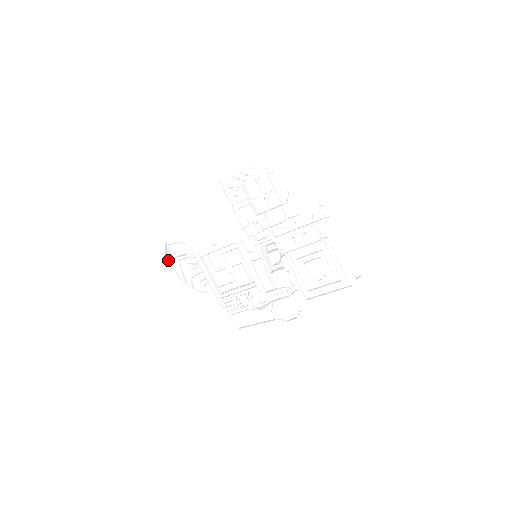
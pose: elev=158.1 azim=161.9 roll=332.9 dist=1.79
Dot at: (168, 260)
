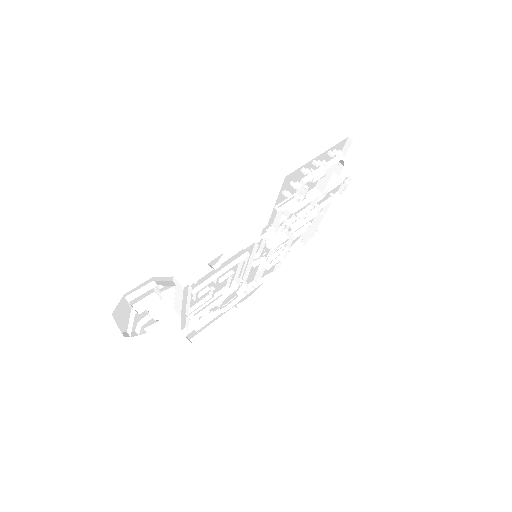
Dot at: occluded
